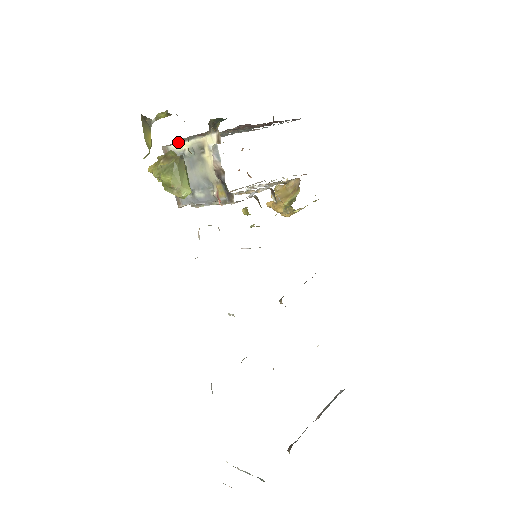
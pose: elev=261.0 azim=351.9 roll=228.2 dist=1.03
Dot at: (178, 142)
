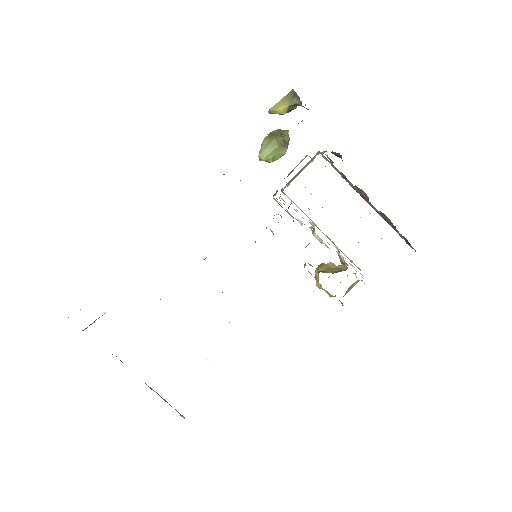
Dot at: occluded
